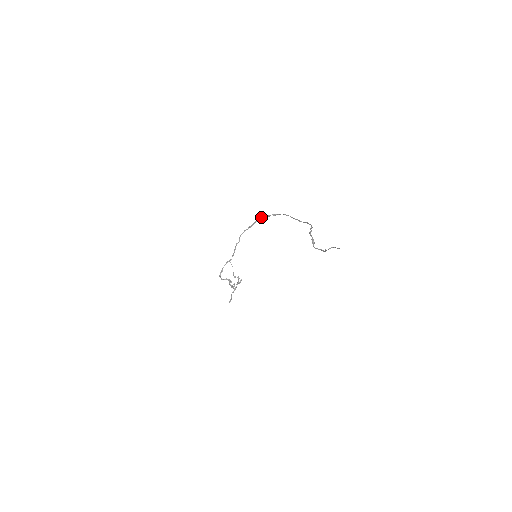
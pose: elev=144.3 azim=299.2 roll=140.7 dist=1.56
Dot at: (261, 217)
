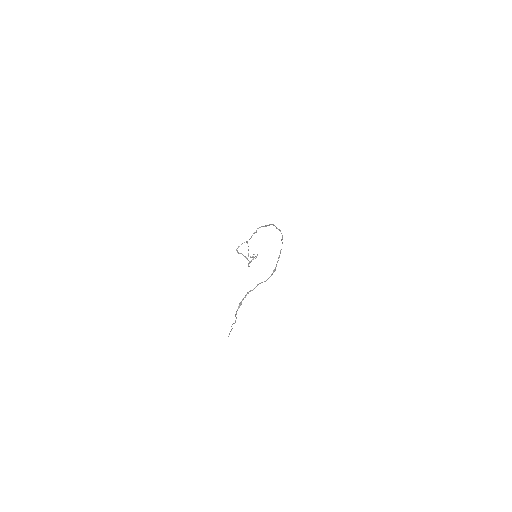
Dot at: (273, 224)
